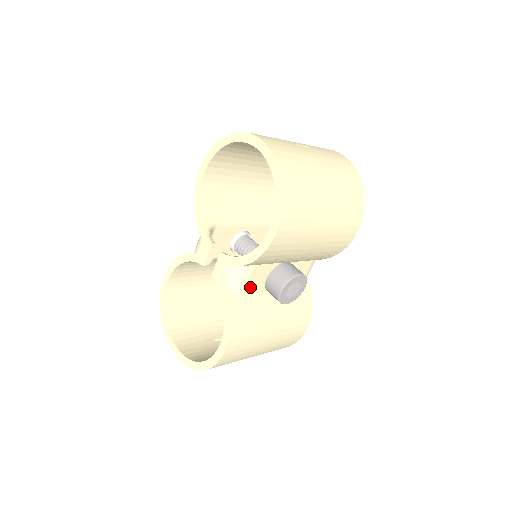
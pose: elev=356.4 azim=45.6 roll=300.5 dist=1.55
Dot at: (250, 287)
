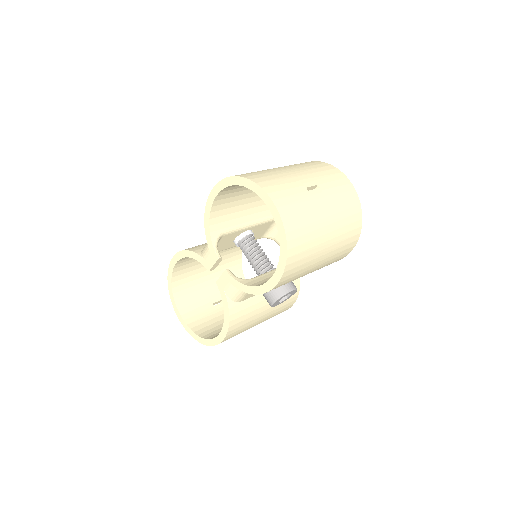
Dot at: (248, 296)
